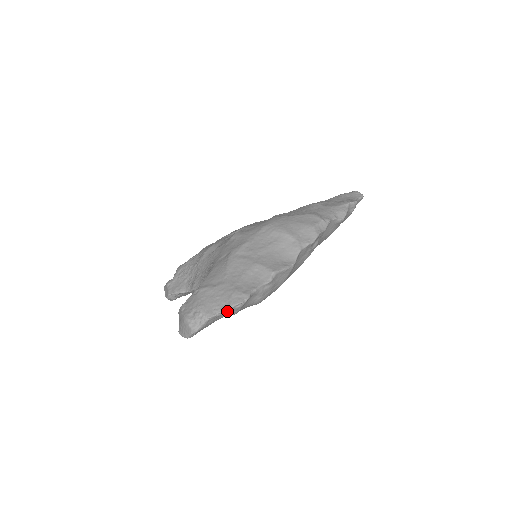
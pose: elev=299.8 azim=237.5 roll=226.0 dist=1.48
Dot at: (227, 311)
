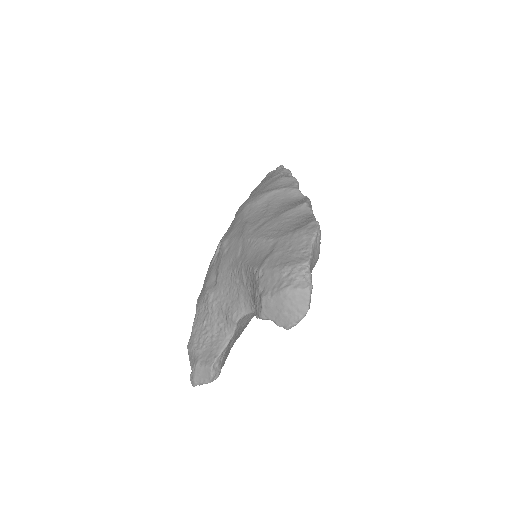
Dot at: (314, 248)
